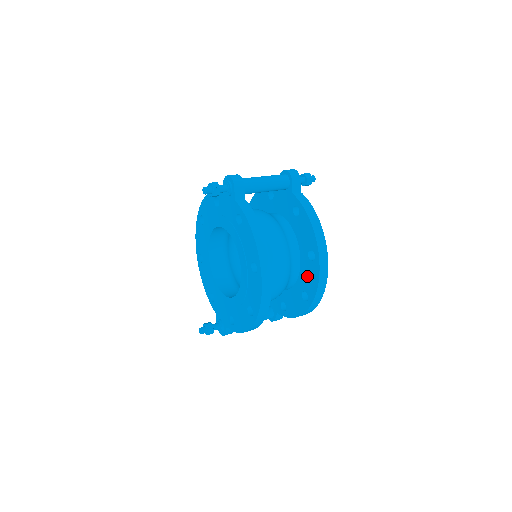
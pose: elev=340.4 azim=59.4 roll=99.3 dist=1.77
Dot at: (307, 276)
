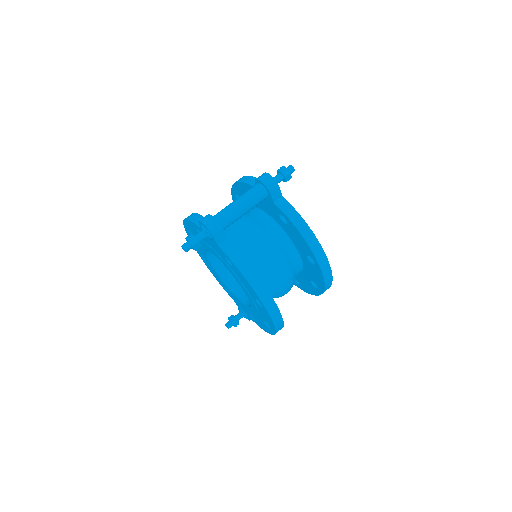
Dot at: (312, 273)
